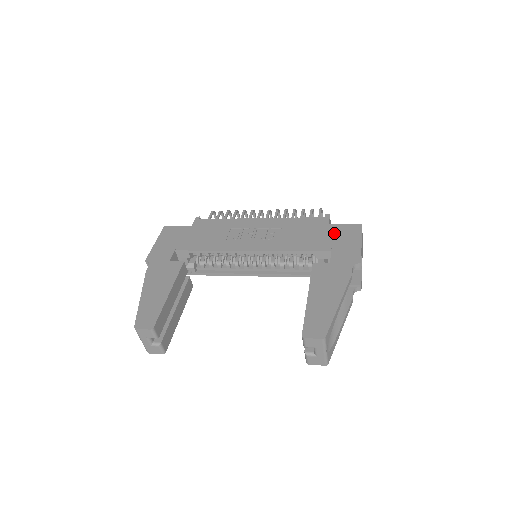
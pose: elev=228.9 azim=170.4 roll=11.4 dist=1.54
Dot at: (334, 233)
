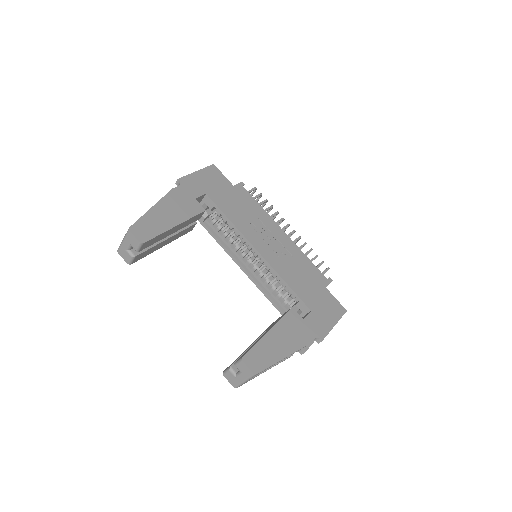
Dot at: (324, 298)
